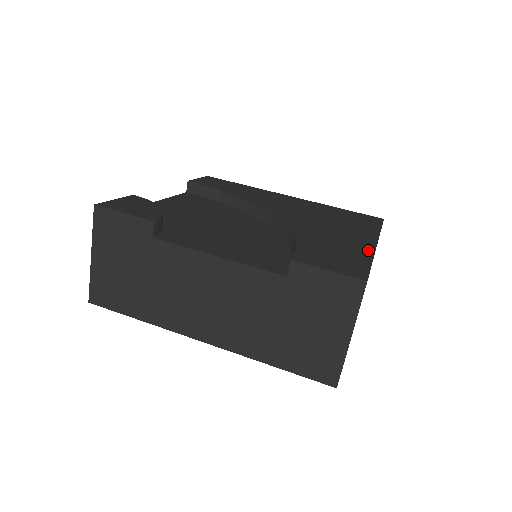
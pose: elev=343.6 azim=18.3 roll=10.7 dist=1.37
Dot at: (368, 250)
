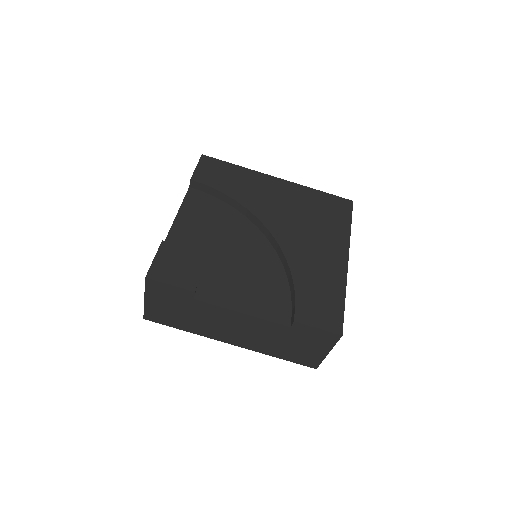
Dot at: (342, 280)
